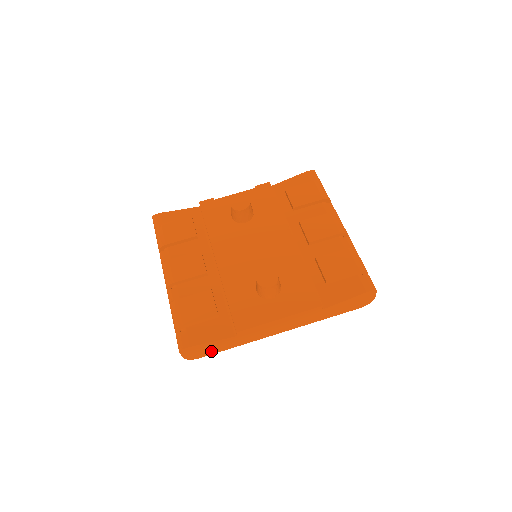
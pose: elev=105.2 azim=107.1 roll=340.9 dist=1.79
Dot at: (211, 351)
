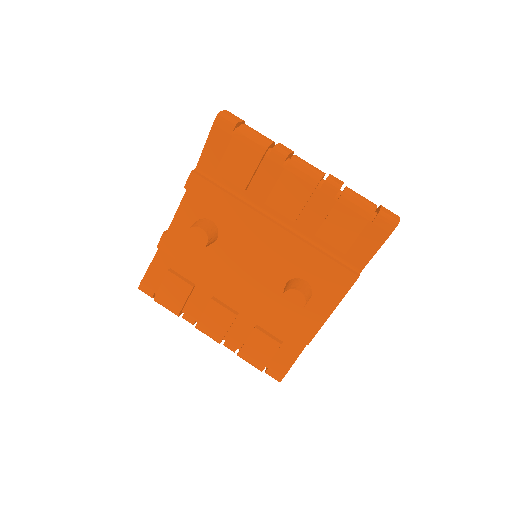
Dot at: occluded
